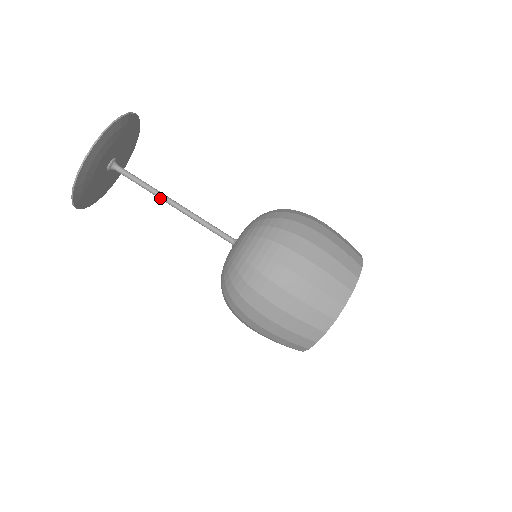
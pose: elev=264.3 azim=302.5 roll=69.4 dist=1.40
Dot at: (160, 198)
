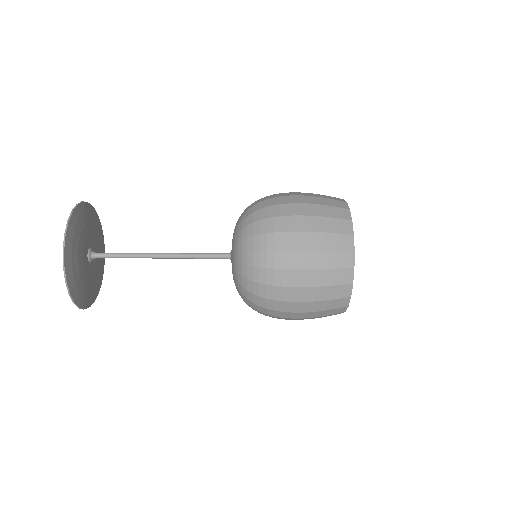
Dot at: (147, 257)
